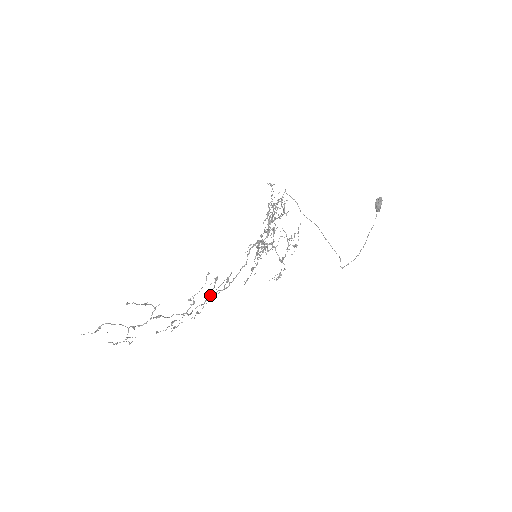
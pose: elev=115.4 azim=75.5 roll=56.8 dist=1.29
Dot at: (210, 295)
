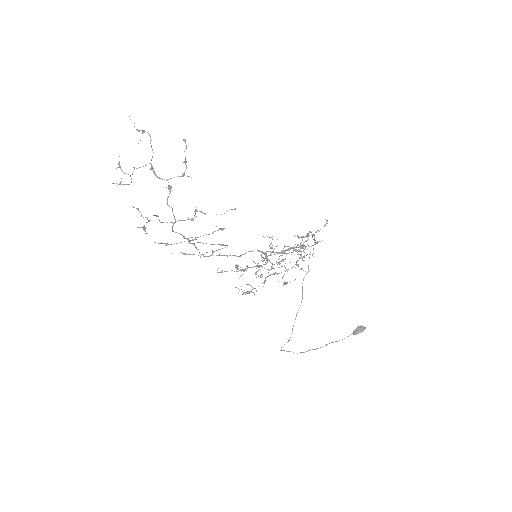
Dot at: occluded
